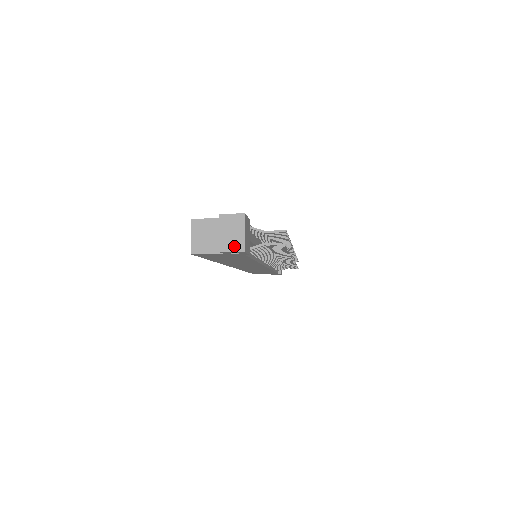
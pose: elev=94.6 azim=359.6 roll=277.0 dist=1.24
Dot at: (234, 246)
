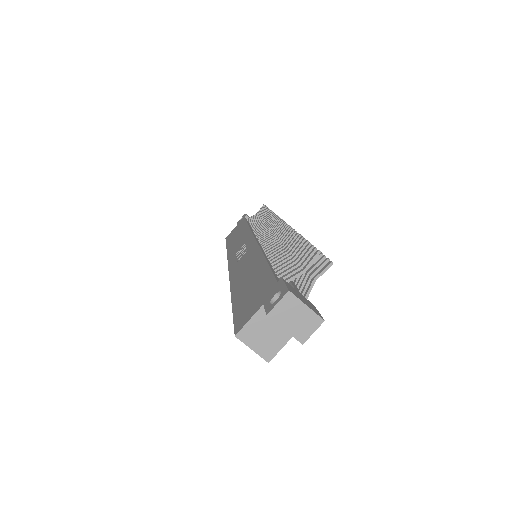
Dot at: (310, 326)
